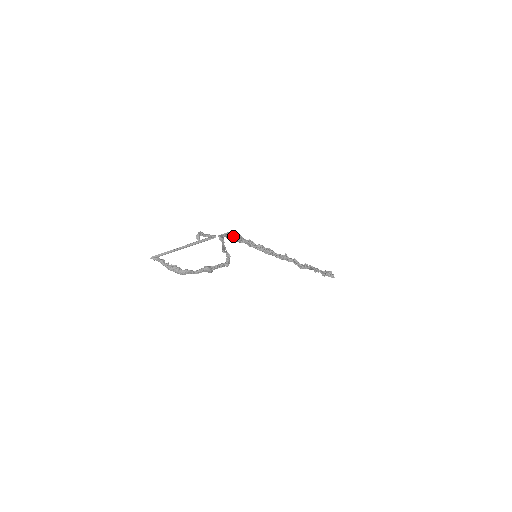
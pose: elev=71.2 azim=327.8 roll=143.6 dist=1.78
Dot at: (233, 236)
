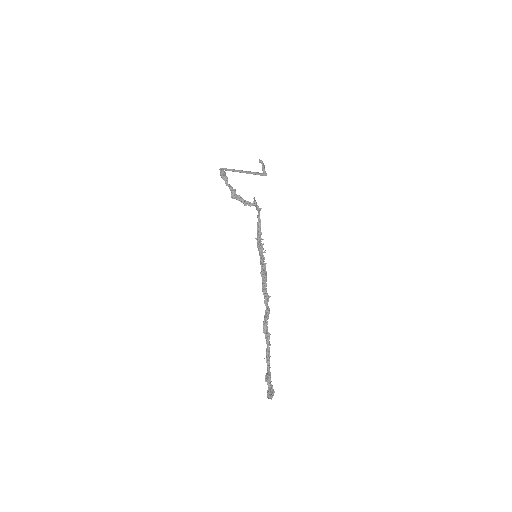
Dot at: (261, 238)
